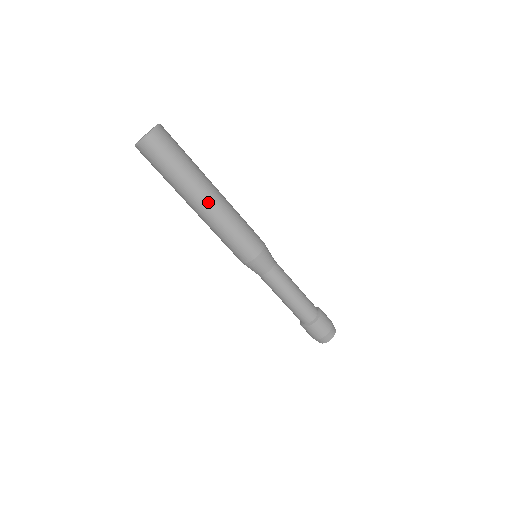
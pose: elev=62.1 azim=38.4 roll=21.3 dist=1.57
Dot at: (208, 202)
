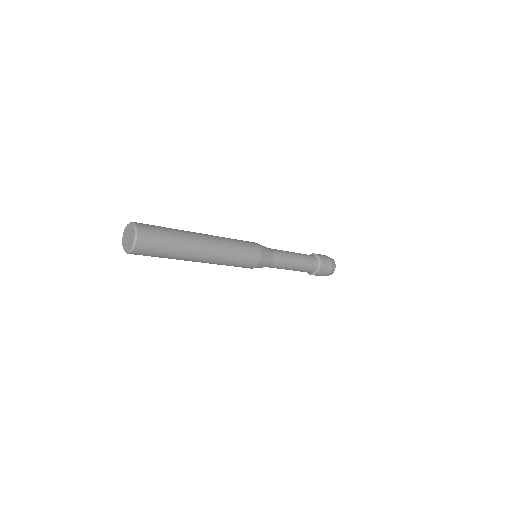
Dot at: (200, 261)
